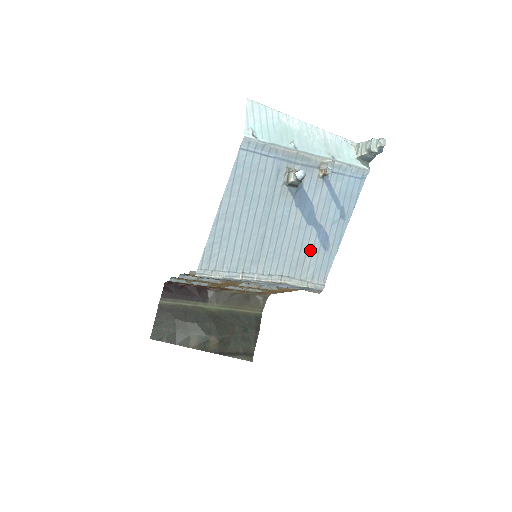
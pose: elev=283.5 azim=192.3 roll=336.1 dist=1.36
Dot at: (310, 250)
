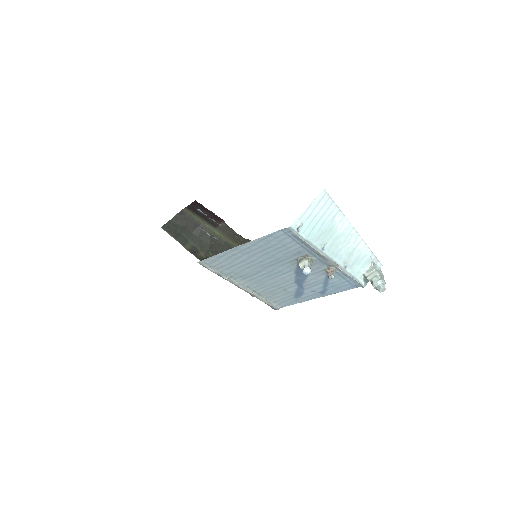
Dot at: (285, 292)
